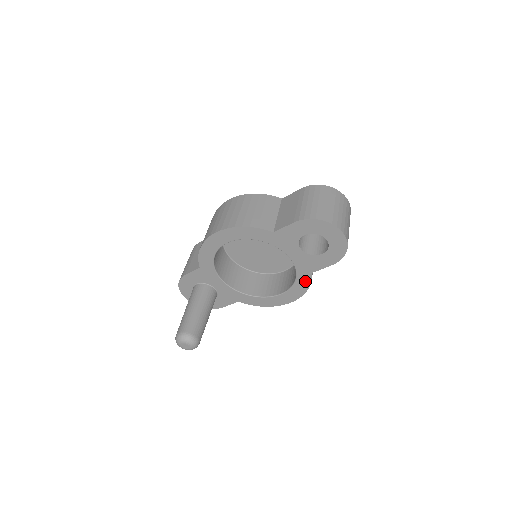
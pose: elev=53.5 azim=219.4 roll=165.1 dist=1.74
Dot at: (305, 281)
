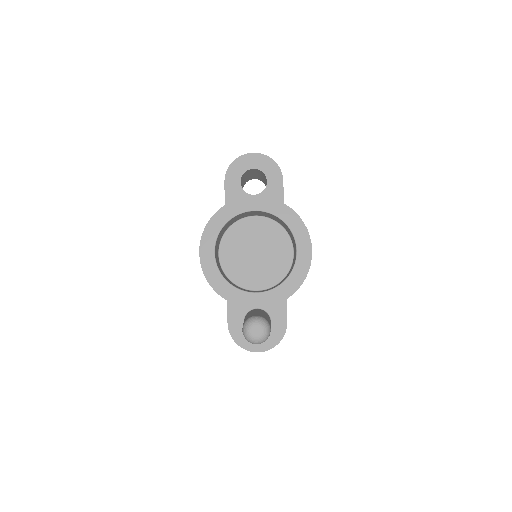
Dot at: (291, 216)
